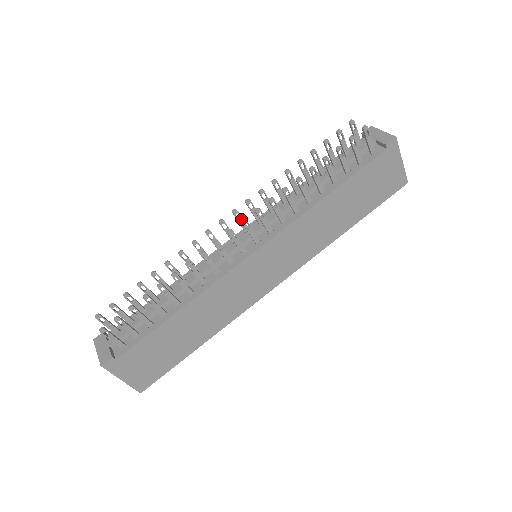
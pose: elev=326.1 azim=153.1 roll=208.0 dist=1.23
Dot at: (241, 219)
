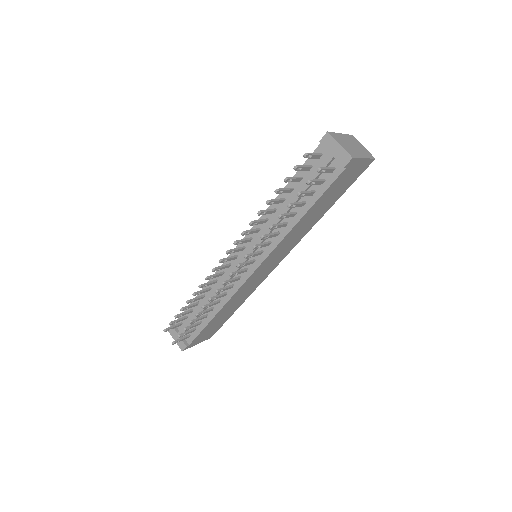
Dot at: (235, 251)
